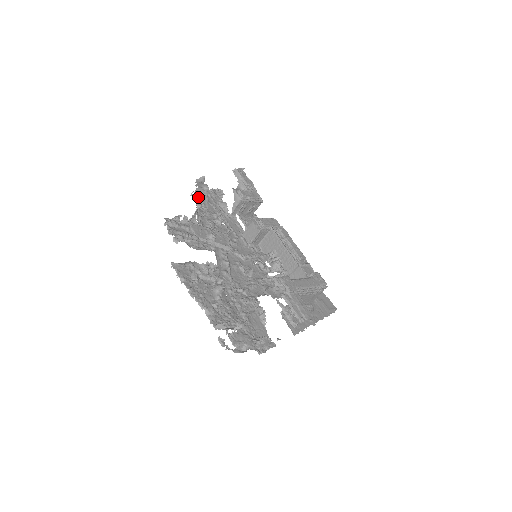
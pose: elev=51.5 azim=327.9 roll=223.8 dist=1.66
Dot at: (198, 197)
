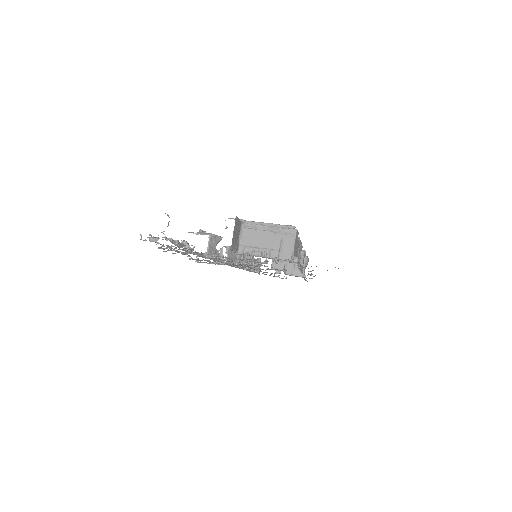
Dot at: occluded
